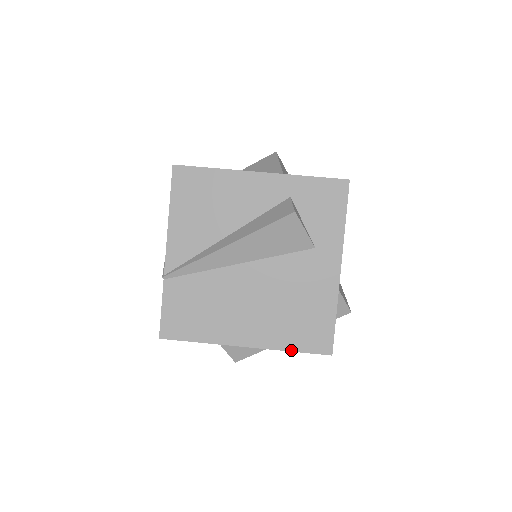
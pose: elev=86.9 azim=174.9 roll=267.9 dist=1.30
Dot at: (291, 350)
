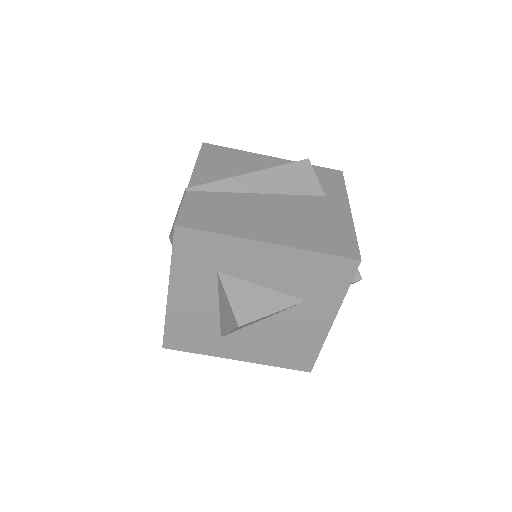
Dot at: (318, 251)
